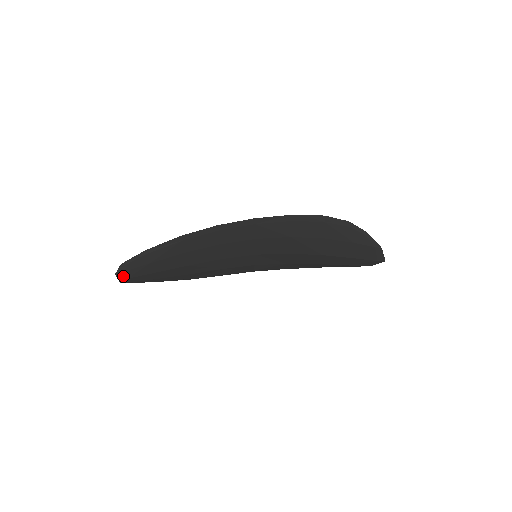
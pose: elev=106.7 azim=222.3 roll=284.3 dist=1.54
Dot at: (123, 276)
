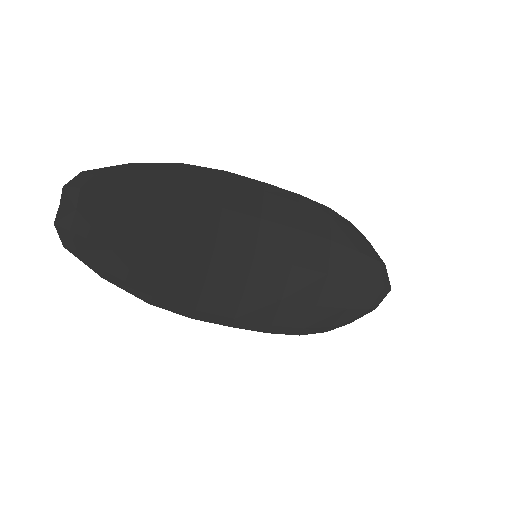
Dot at: (72, 200)
